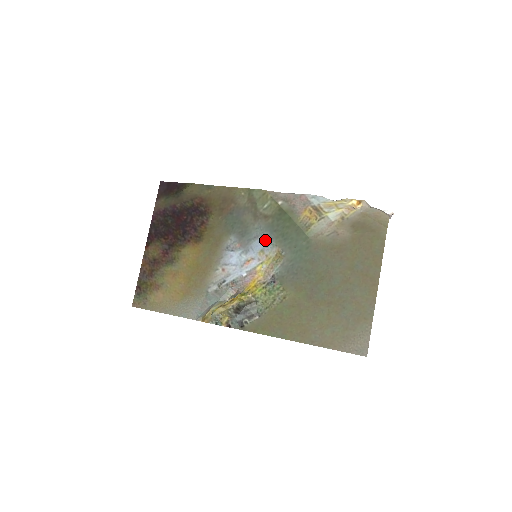
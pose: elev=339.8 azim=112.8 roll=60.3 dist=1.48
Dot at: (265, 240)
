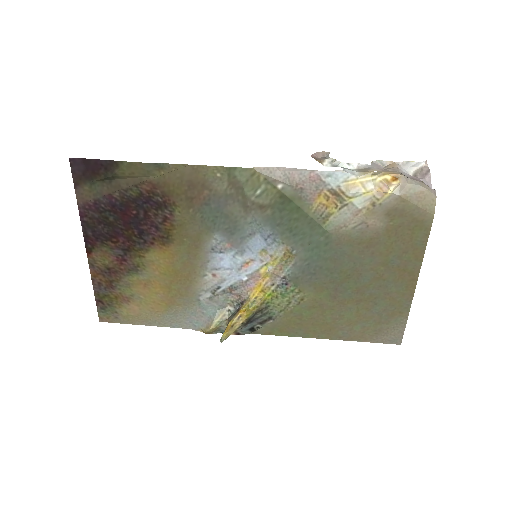
Dot at: (266, 237)
